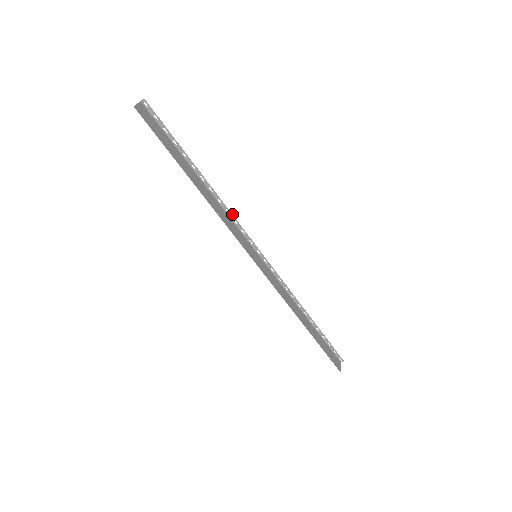
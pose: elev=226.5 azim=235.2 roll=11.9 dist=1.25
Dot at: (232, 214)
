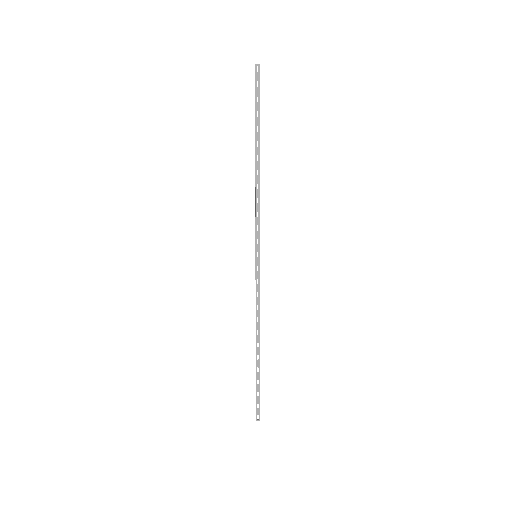
Dot at: occluded
